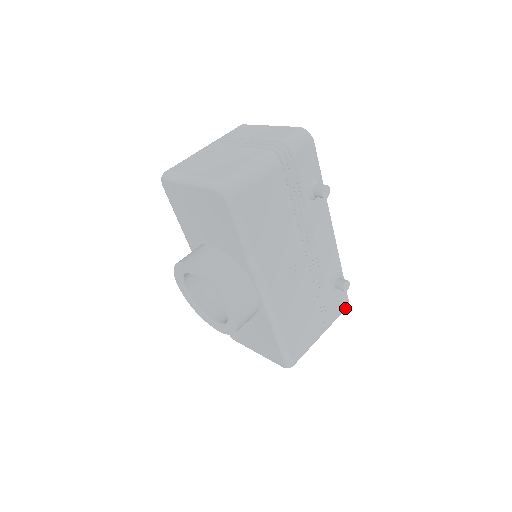
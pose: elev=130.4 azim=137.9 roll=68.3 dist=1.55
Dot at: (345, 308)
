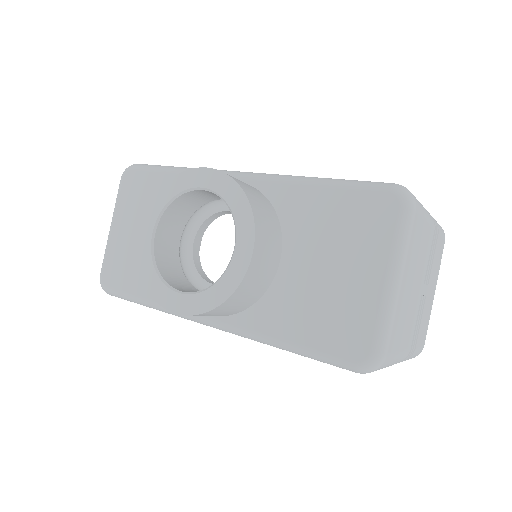
Dot at: occluded
